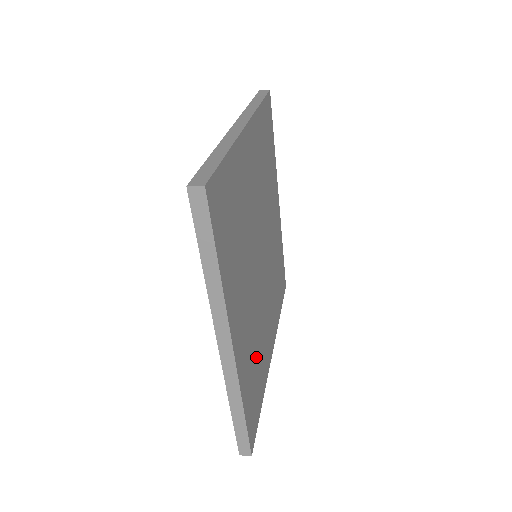
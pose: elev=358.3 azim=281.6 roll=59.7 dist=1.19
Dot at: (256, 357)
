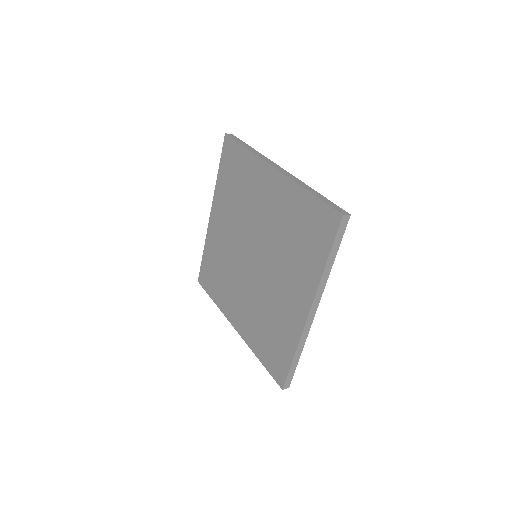
Dot at: occluded
